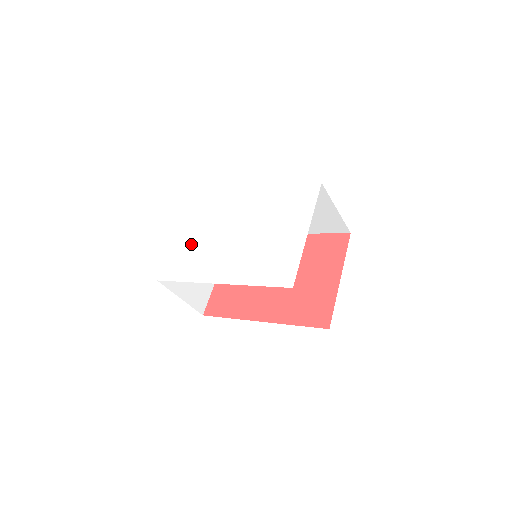
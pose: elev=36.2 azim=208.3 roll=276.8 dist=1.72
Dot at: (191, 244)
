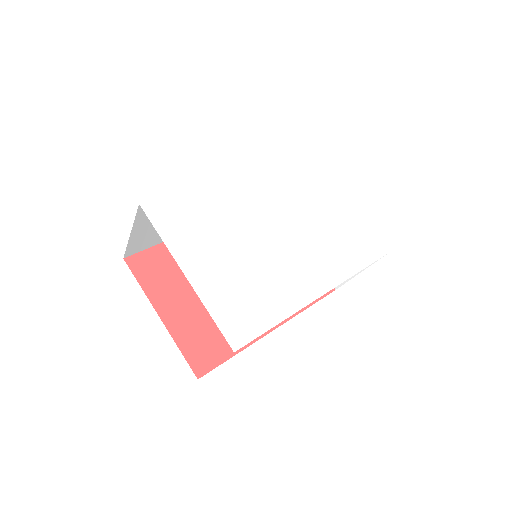
Dot at: (230, 274)
